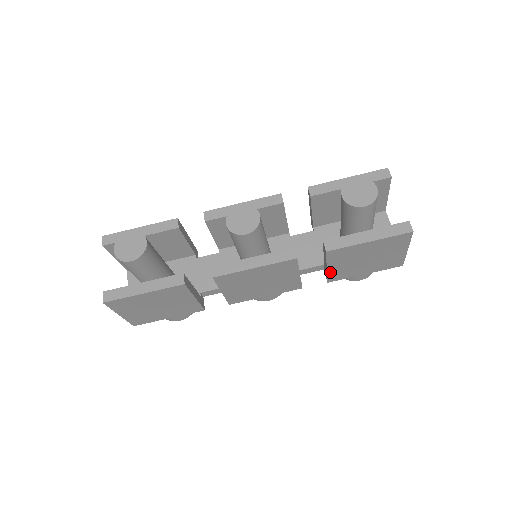
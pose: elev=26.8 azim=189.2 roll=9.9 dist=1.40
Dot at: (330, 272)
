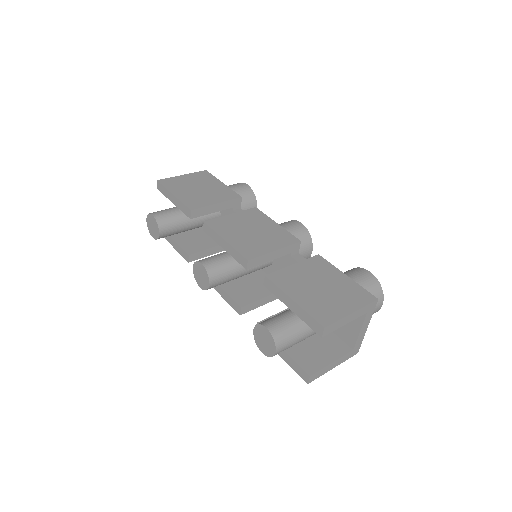
Dot at: occluded
